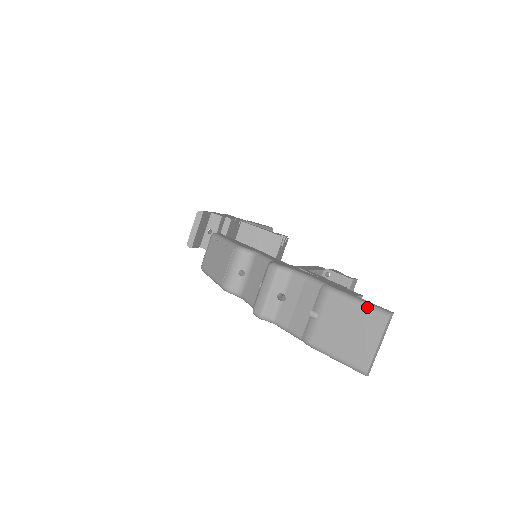
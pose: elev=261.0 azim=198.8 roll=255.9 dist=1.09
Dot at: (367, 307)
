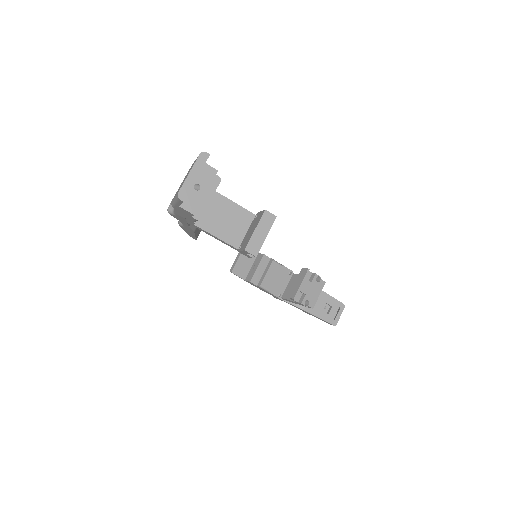
Dot at: occluded
